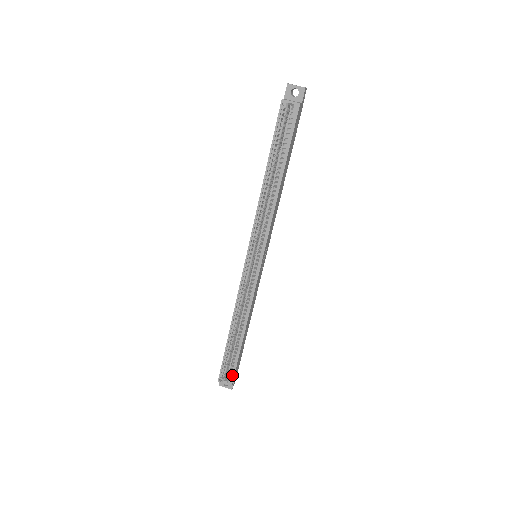
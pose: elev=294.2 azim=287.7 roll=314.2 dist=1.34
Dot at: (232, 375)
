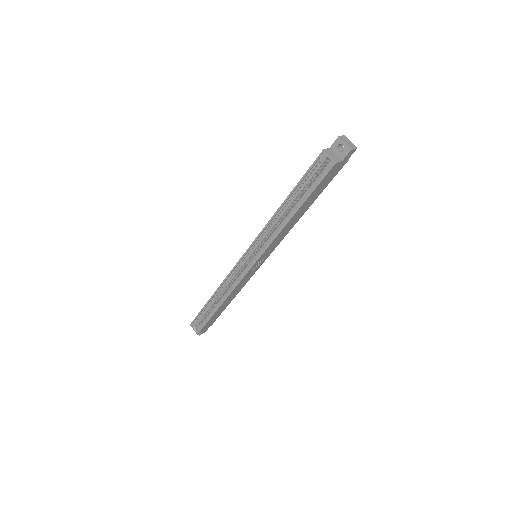
Dot at: (201, 327)
